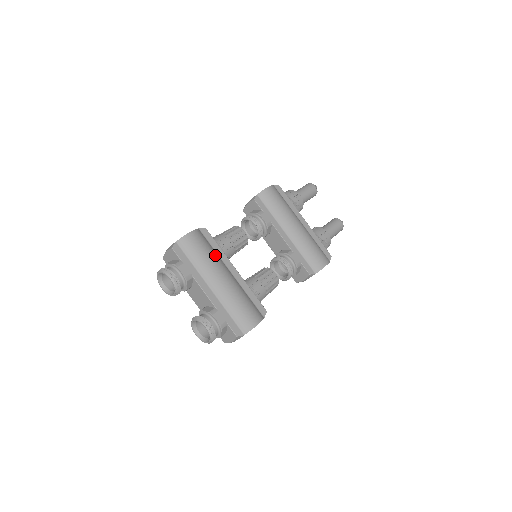
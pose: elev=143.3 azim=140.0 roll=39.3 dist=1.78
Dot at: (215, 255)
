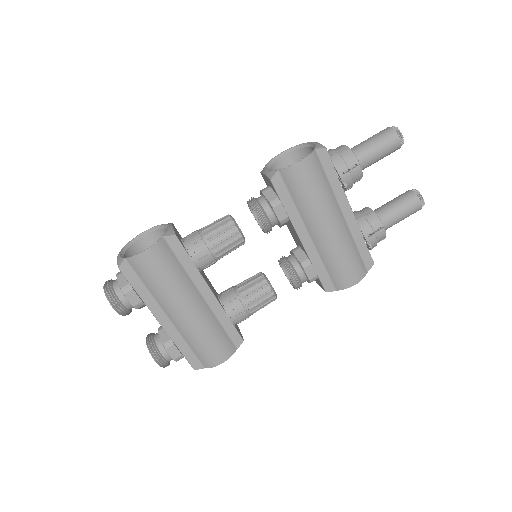
Dot at: (181, 278)
